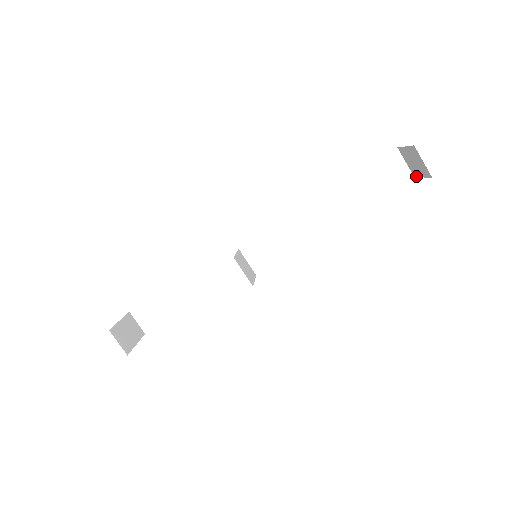
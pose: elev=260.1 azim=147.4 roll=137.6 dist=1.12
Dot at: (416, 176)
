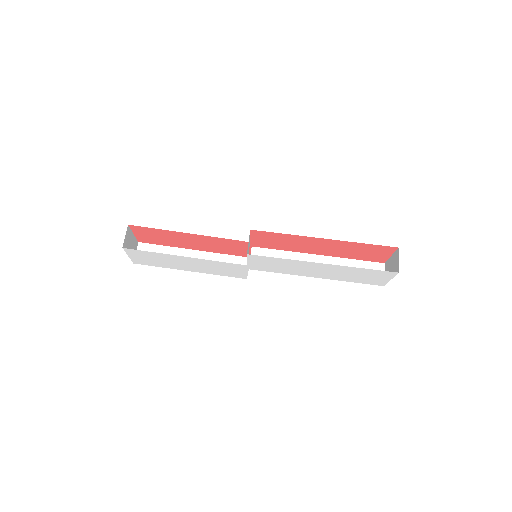
Dot at: occluded
